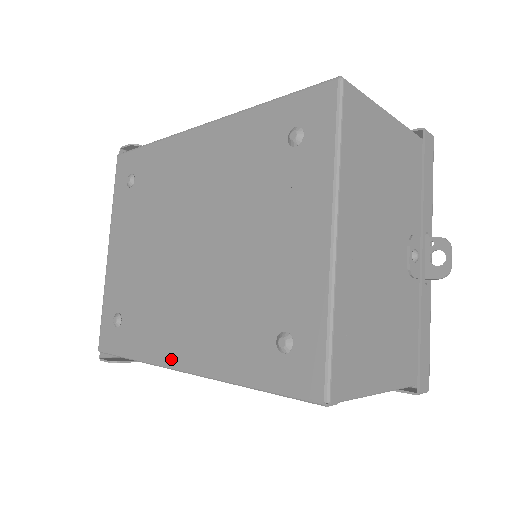
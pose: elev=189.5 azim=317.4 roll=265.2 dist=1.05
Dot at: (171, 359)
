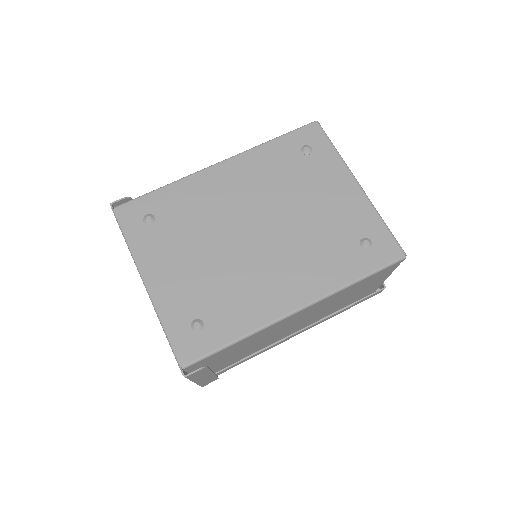
Dot at: (283, 310)
